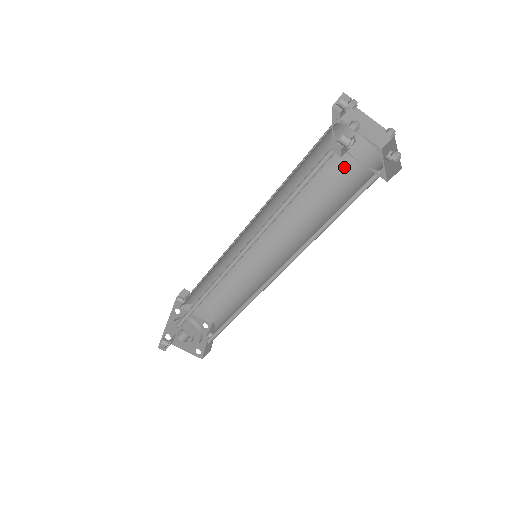
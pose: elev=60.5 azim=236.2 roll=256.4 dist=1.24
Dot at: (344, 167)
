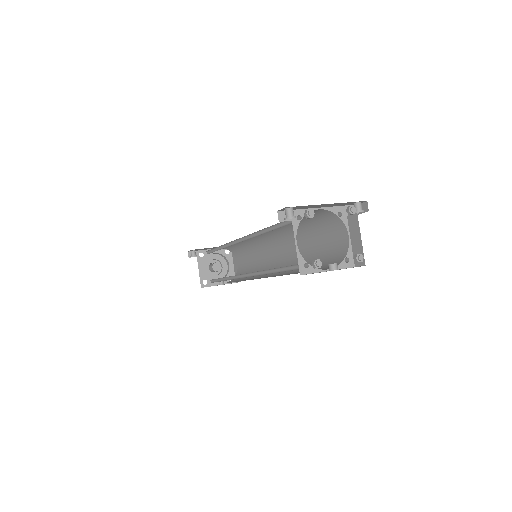
Dot at: (329, 254)
